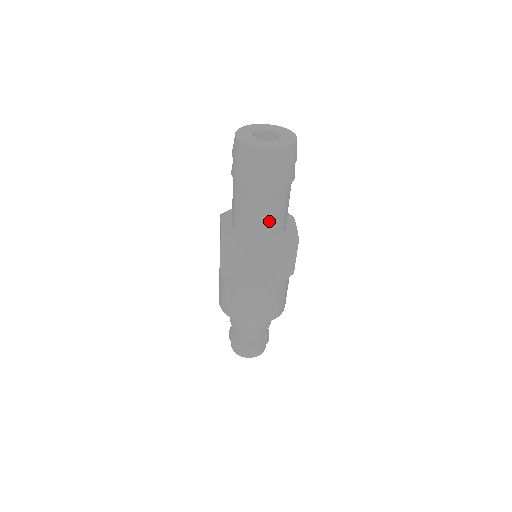
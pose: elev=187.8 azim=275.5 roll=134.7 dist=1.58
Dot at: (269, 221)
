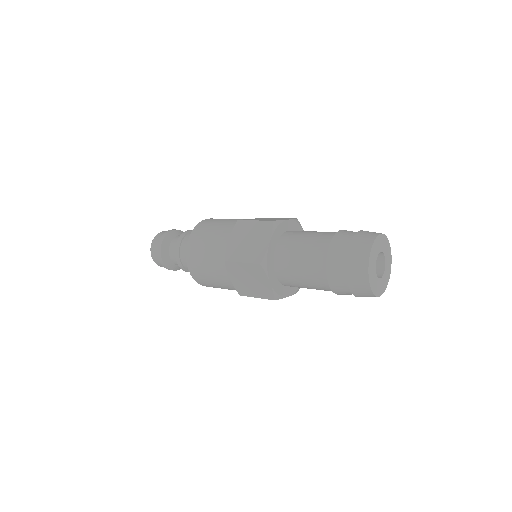
Dot at: occluded
